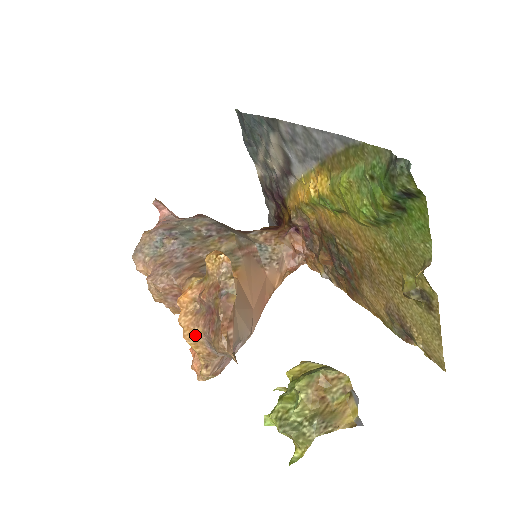
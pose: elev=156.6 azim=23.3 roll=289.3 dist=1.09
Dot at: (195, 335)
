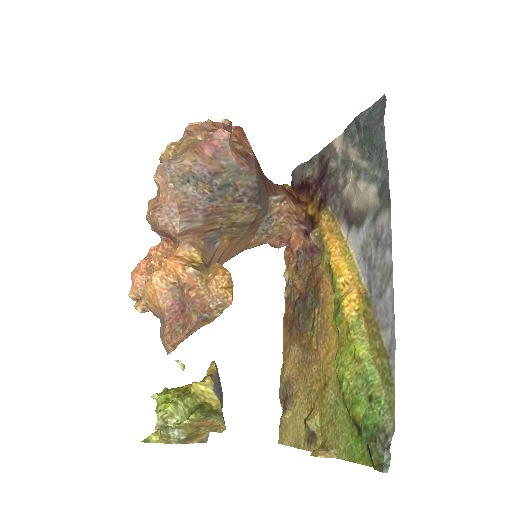
Dot at: (155, 302)
